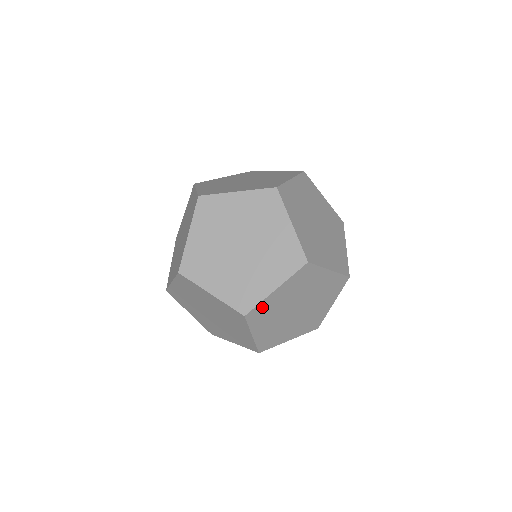
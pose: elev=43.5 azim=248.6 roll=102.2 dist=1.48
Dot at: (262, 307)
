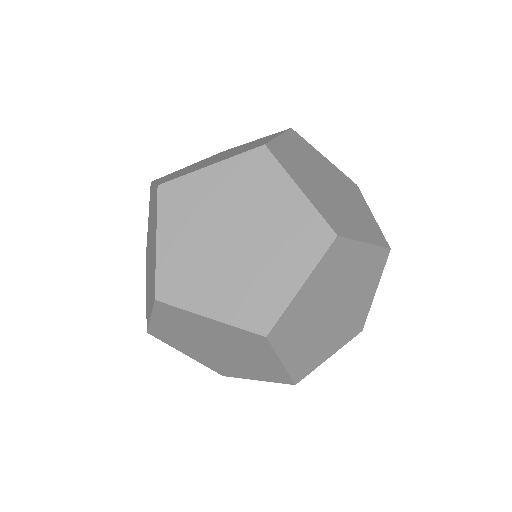
Dot at: occluded
